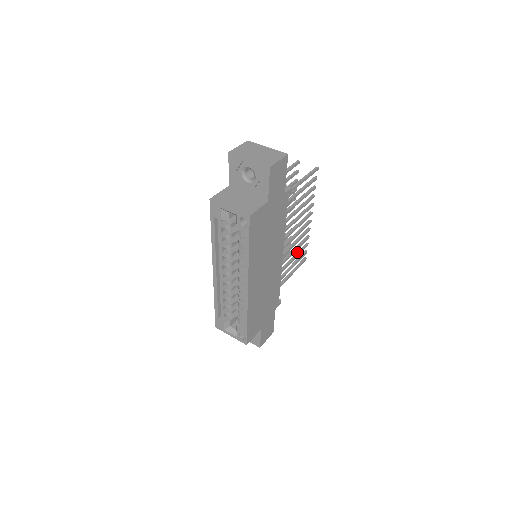
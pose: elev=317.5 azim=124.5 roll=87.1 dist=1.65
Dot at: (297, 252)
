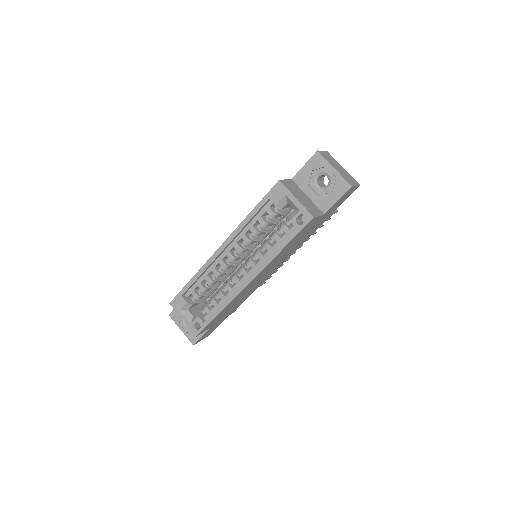
Dot at: occluded
